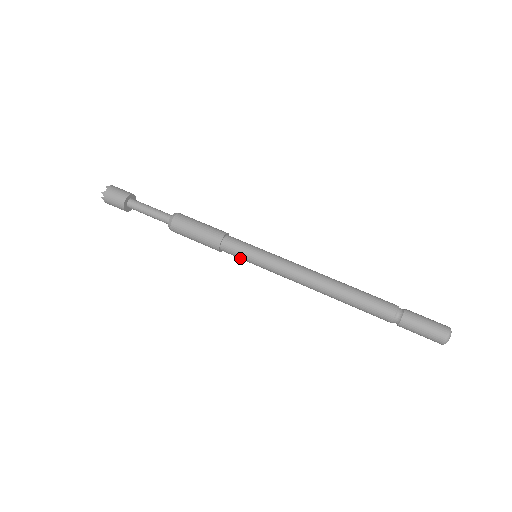
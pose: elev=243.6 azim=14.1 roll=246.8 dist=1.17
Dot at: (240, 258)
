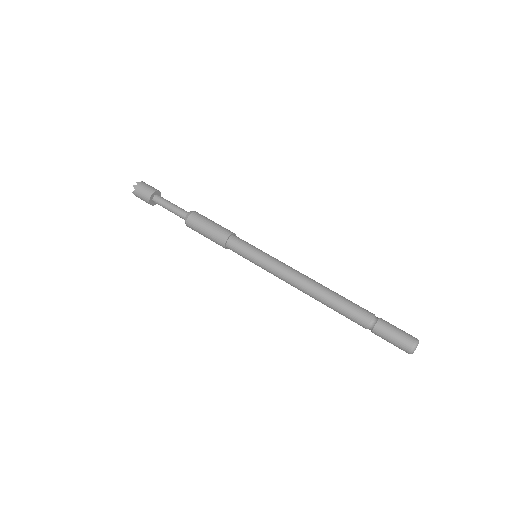
Dot at: occluded
